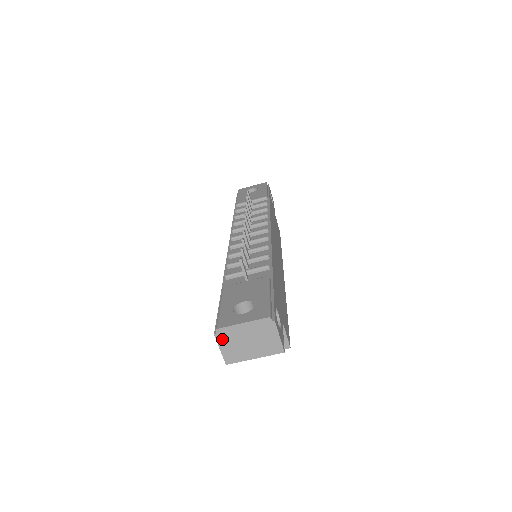
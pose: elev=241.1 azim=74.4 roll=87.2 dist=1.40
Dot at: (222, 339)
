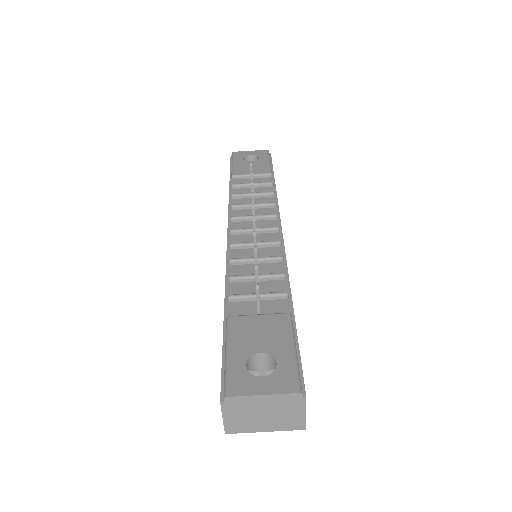
Dot at: (229, 408)
